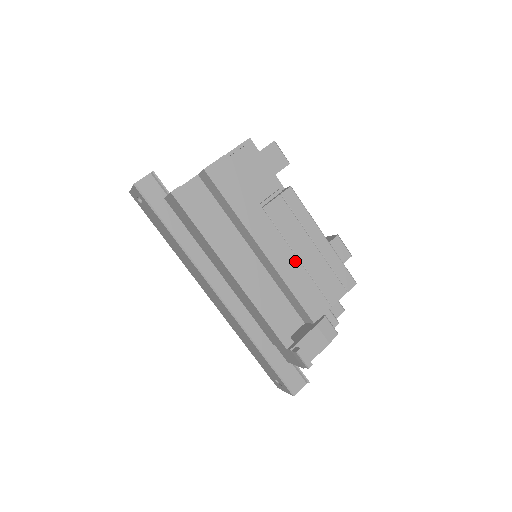
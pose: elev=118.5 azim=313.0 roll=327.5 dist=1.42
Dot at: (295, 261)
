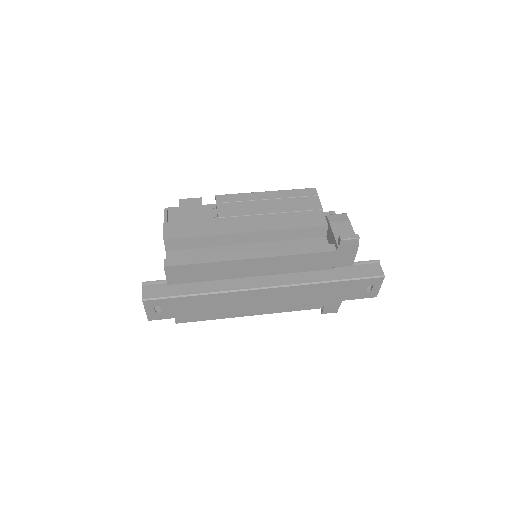
Dot at: (272, 216)
